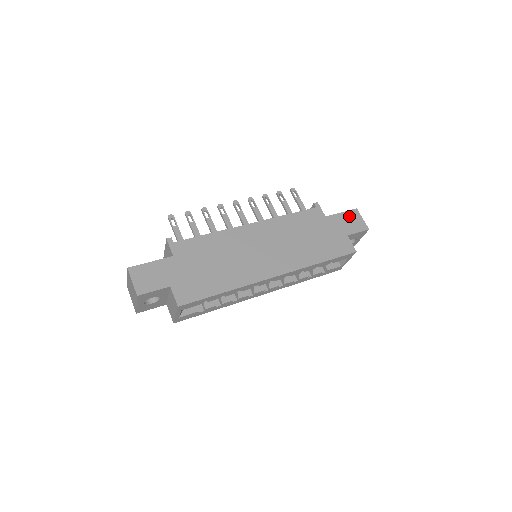
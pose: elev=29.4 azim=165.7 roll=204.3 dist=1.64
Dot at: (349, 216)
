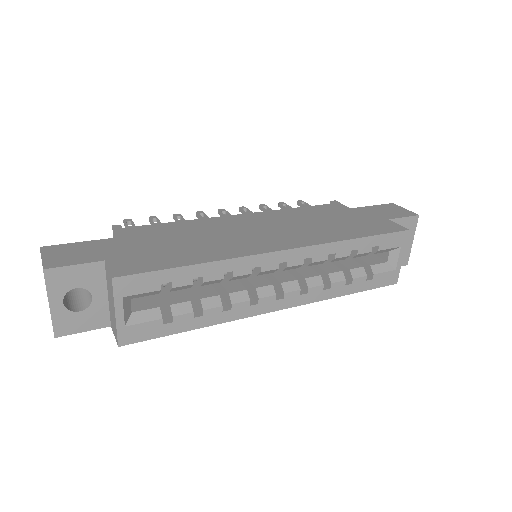
Dot at: (384, 207)
